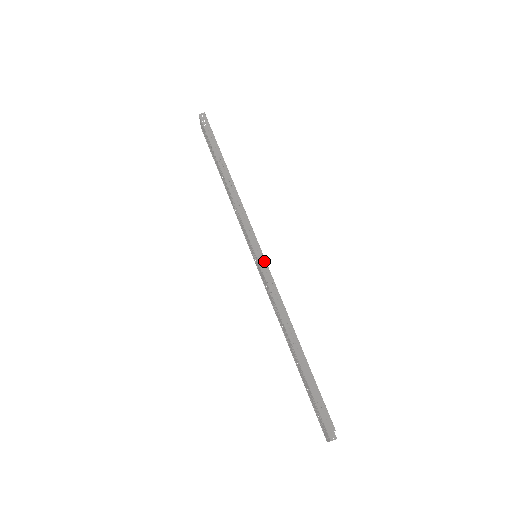
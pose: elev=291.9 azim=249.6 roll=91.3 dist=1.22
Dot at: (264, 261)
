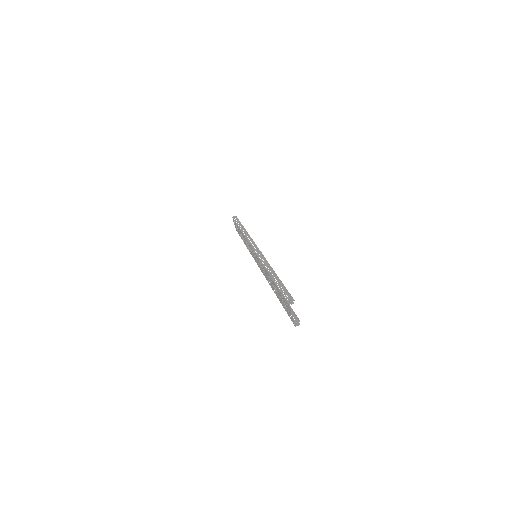
Dot at: (258, 250)
